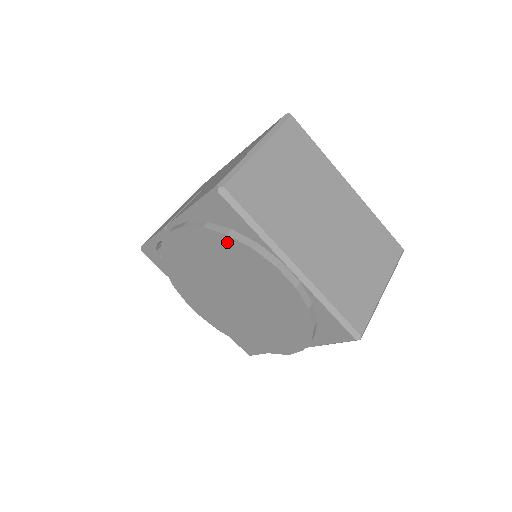
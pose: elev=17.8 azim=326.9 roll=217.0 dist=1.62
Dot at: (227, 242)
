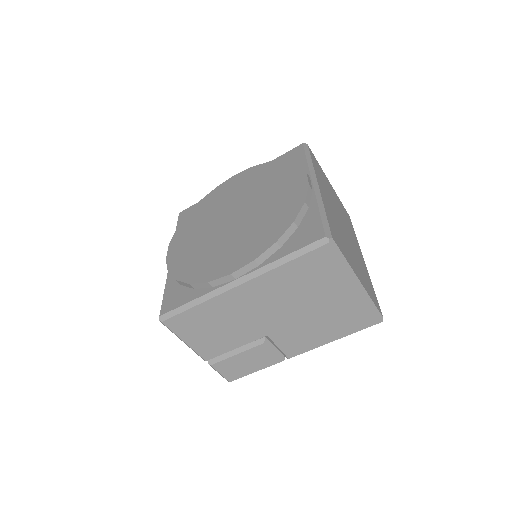
Dot at: (280, 166)
